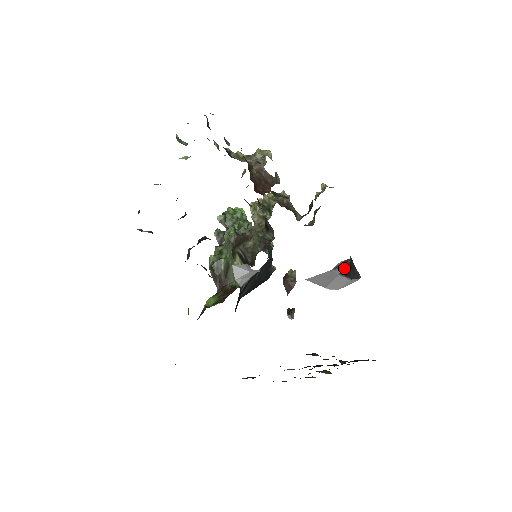
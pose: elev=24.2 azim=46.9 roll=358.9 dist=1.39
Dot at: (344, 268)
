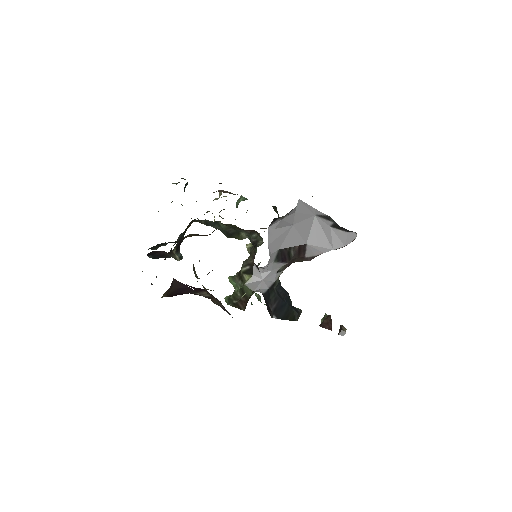
Dot at: (332, 223)
